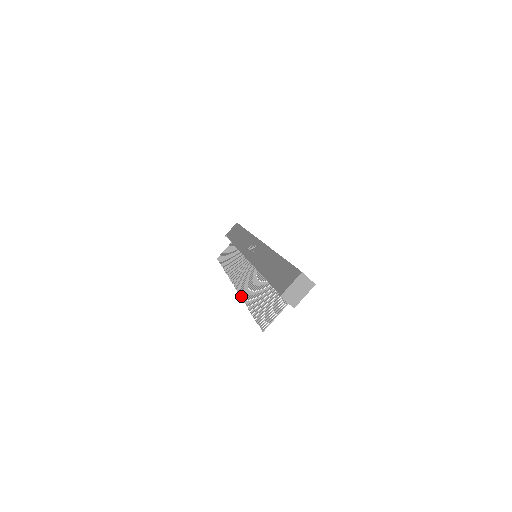
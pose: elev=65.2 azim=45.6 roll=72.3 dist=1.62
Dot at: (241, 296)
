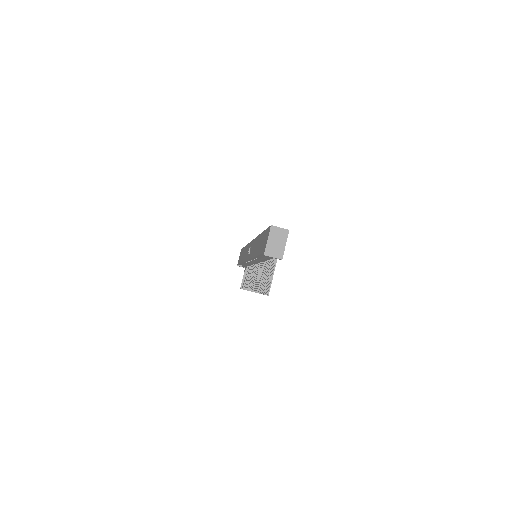
Dot at: (254, 291)
